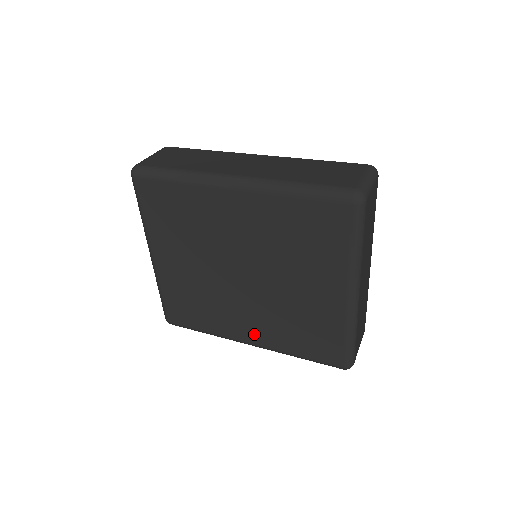
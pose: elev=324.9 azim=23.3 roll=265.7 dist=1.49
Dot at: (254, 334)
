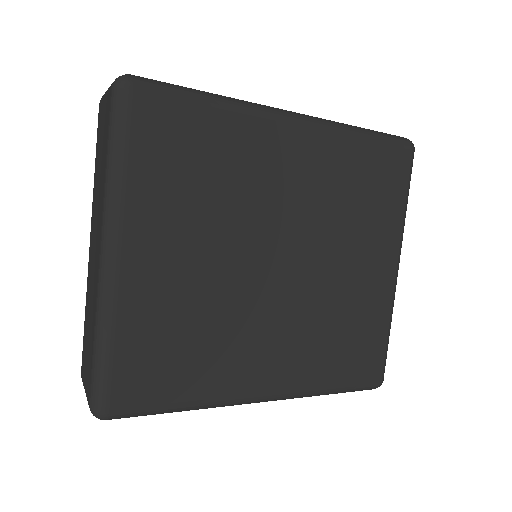
Dot at: (277, 372)
